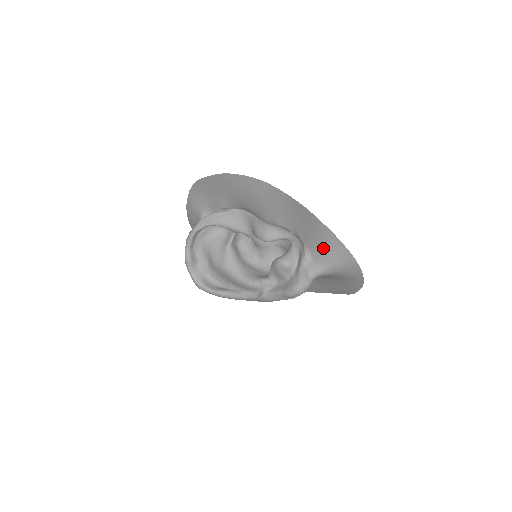
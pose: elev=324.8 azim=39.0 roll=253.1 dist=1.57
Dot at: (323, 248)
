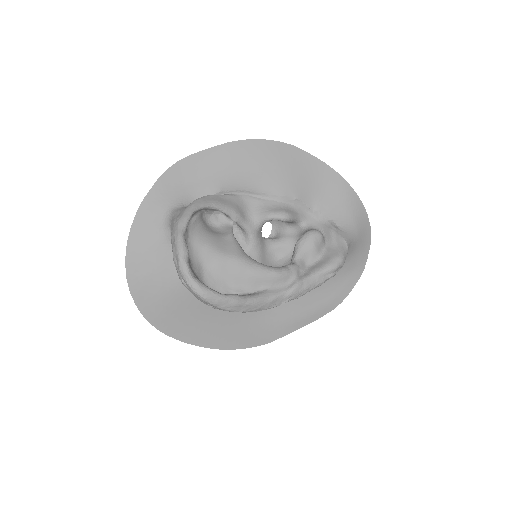
Dot at: (349, 214)
